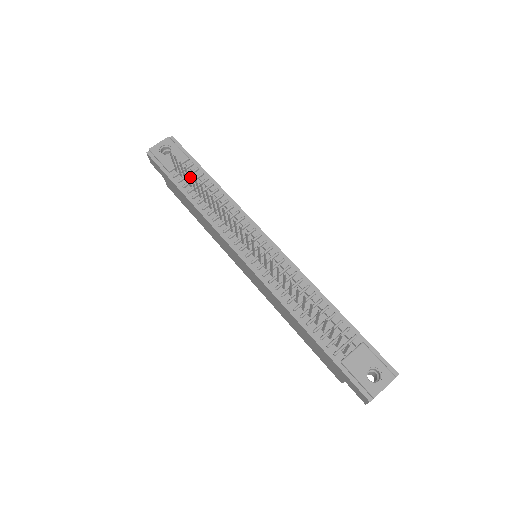
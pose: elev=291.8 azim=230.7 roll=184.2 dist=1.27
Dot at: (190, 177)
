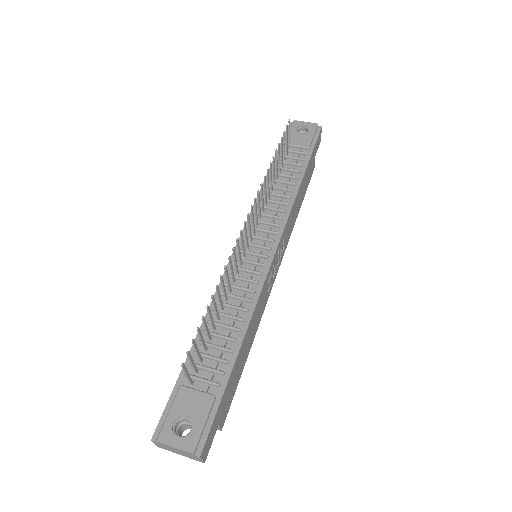
Dot at: (279, 151)
